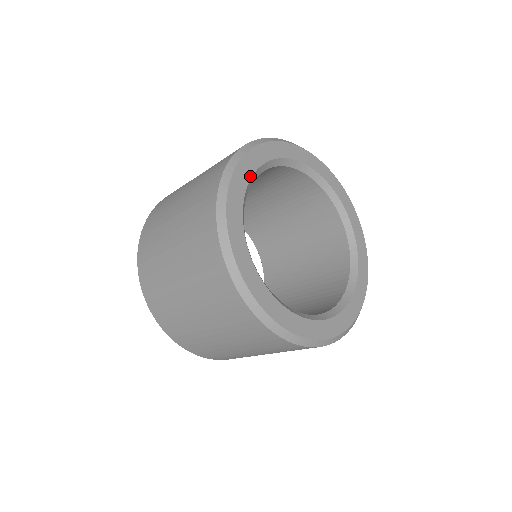
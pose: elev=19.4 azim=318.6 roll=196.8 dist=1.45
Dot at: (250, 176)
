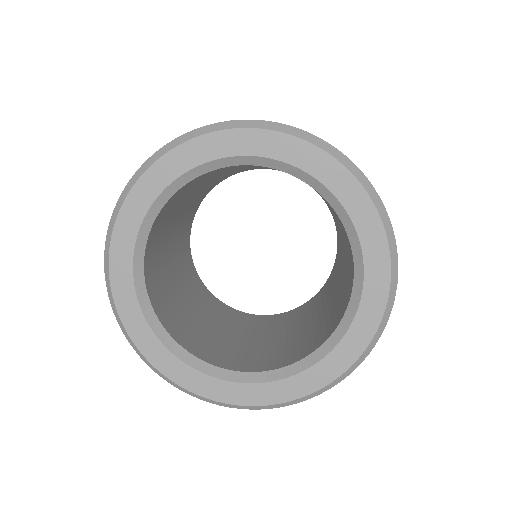
Dot at: (130, 261)
